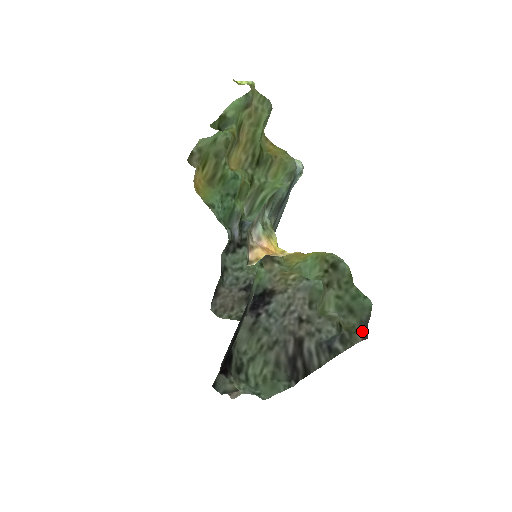
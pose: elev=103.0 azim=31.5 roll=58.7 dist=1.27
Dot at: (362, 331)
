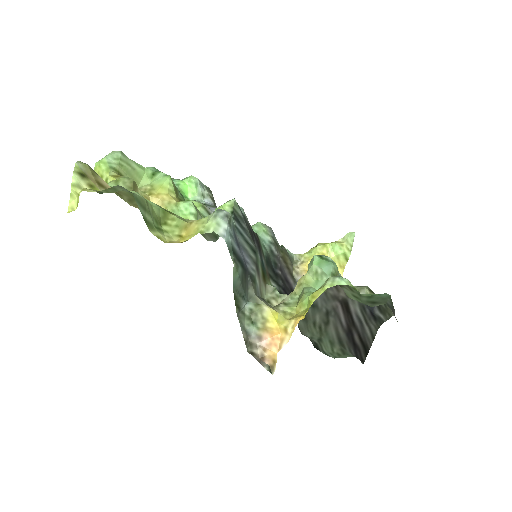
Dot at: occluded
